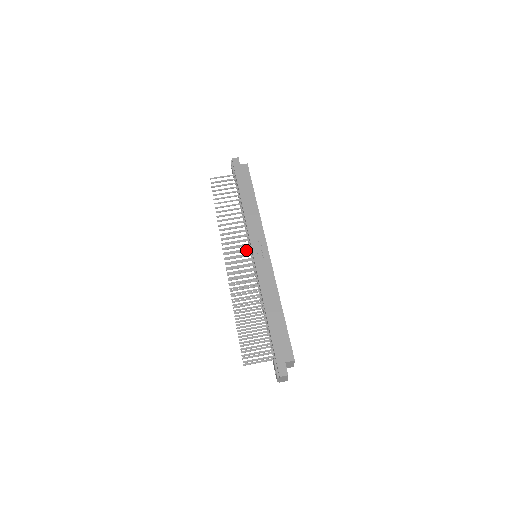
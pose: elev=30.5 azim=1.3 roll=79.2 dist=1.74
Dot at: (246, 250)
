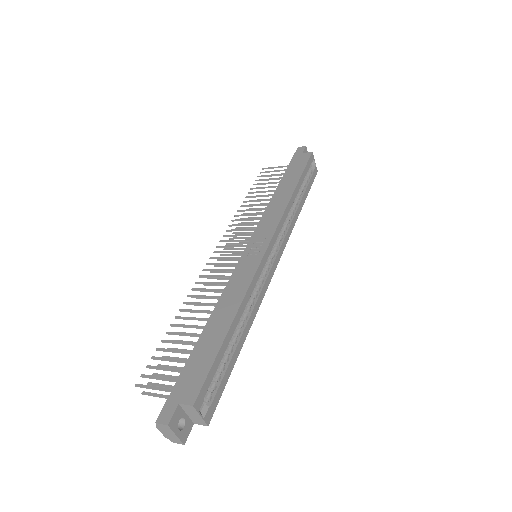
Dot at: (245, 245)
